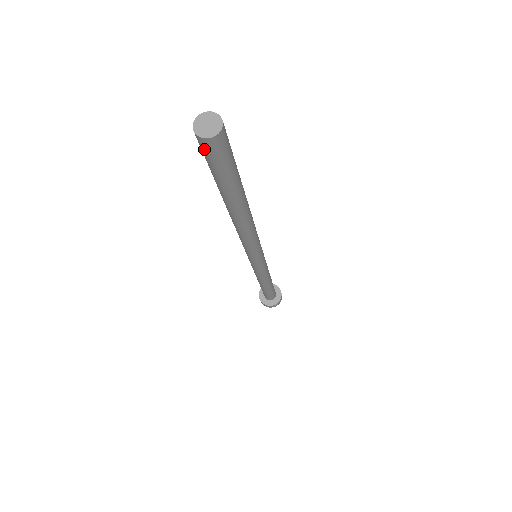
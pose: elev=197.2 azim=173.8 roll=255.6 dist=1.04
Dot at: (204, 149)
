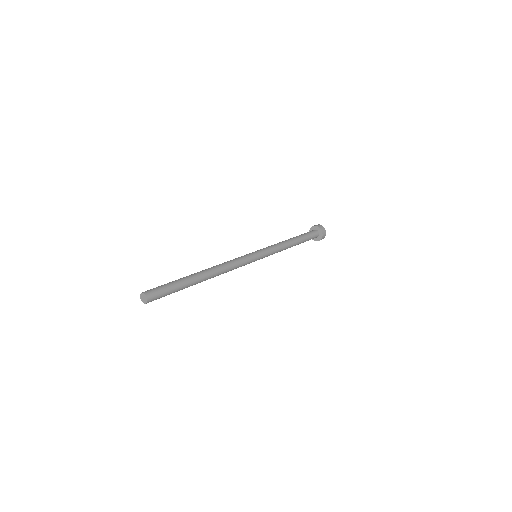
Dot at: occluded
